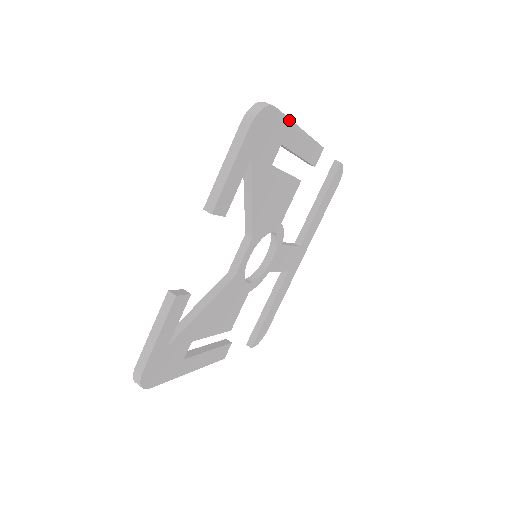
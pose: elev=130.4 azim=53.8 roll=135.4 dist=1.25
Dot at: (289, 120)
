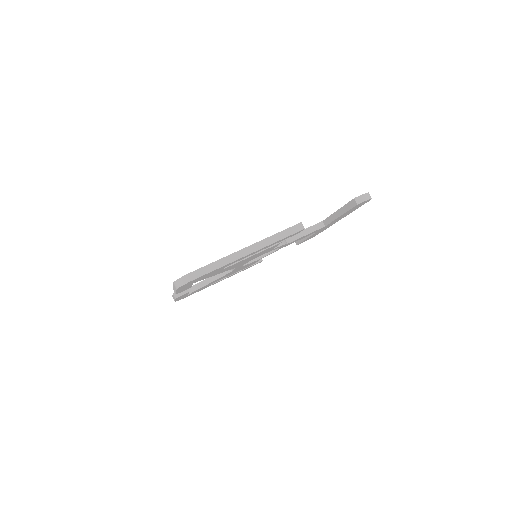
Dot at: occluded
